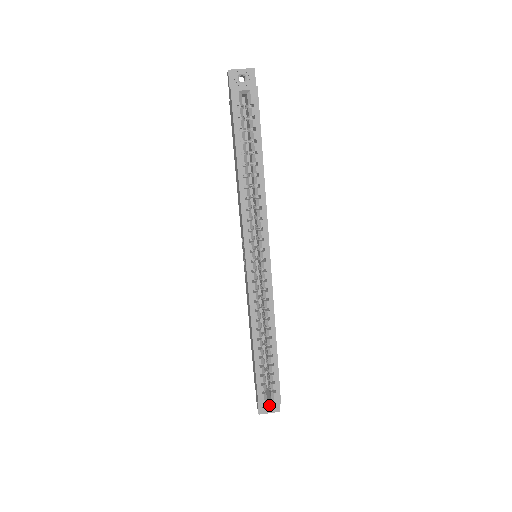
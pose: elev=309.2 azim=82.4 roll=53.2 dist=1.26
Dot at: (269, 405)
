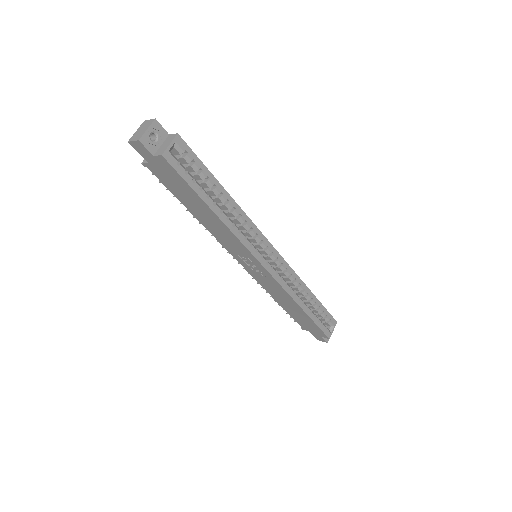
Dot at: occluded
